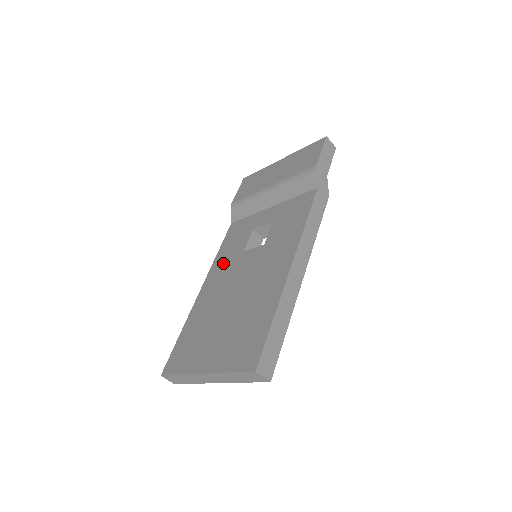
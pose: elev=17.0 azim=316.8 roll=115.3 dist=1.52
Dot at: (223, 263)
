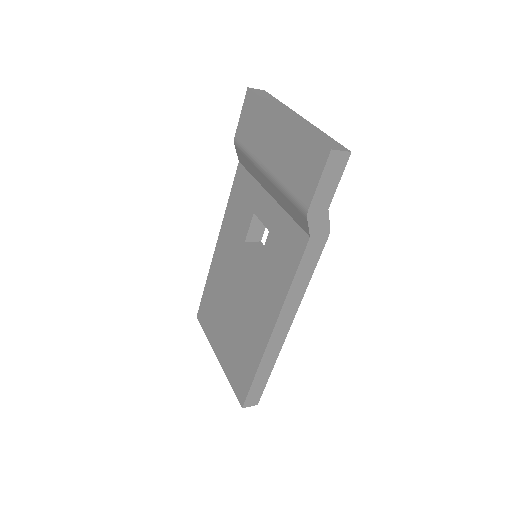
Dot at: (230, 233)
